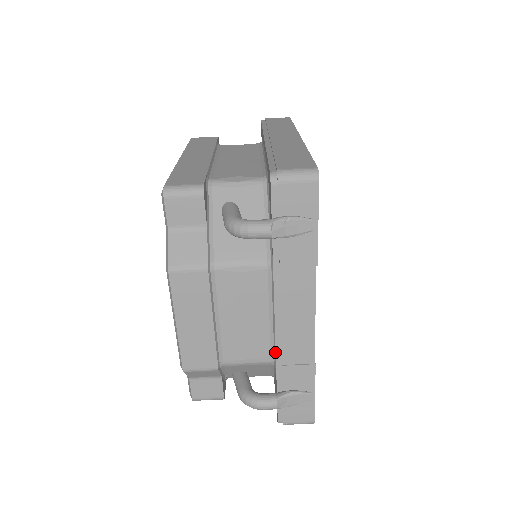
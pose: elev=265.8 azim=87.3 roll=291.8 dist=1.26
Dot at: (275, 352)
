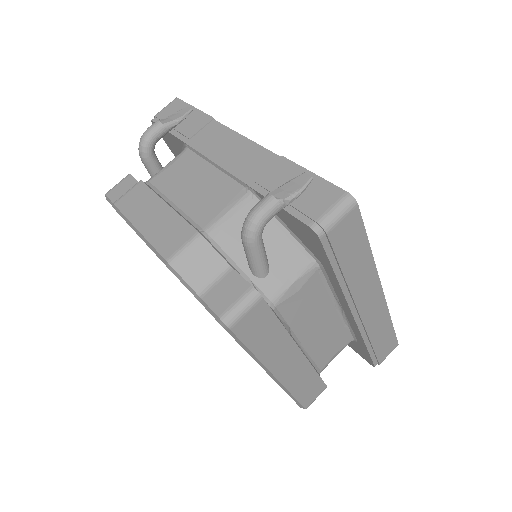
Dot at: (238, 180)
